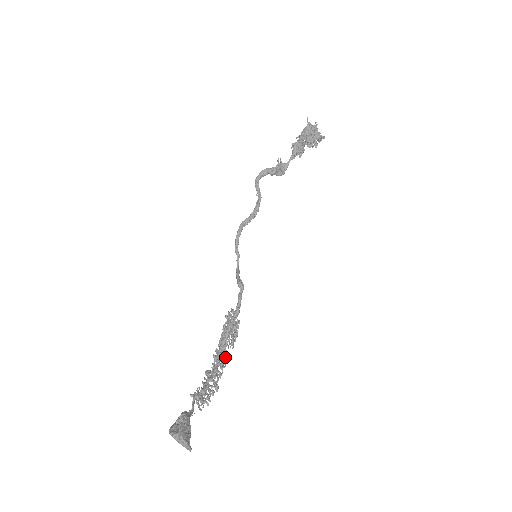
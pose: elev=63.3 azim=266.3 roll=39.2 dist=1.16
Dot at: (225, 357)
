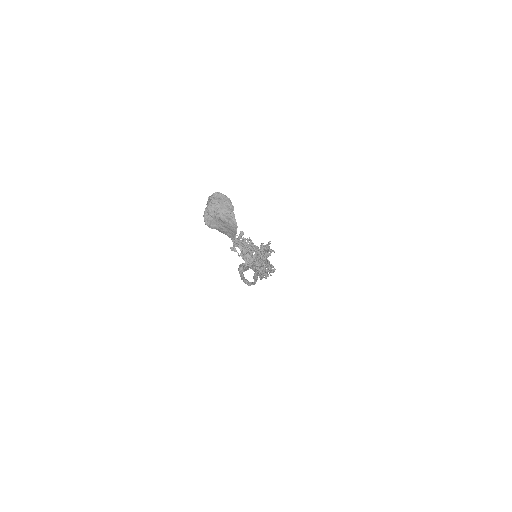
Dot at: occluded
